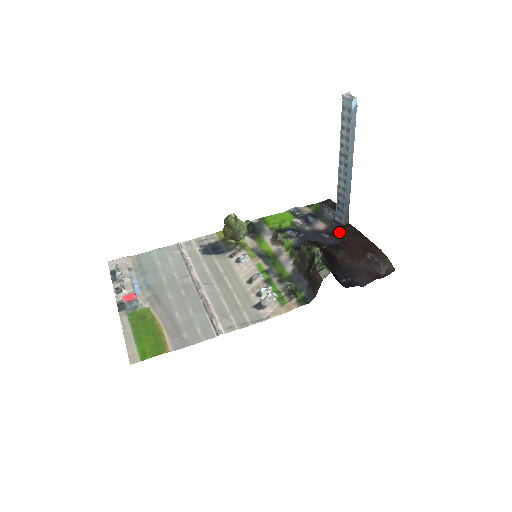
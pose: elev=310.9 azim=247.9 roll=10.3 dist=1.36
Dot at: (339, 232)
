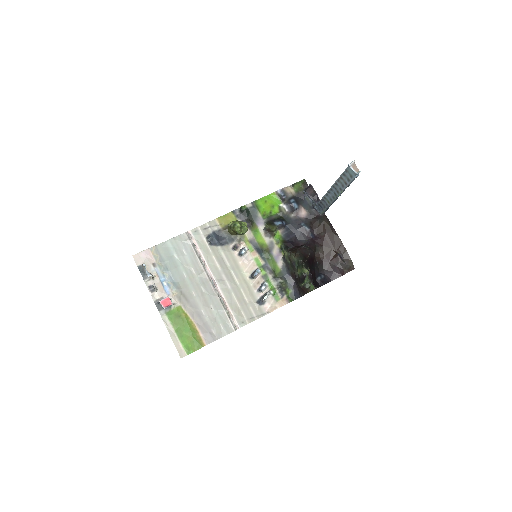
Dot at: (317, 224)
